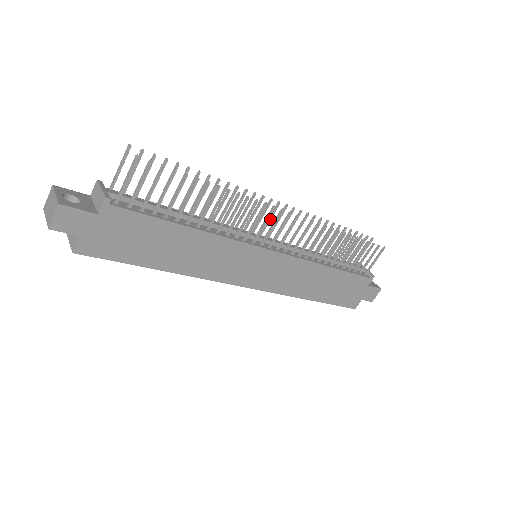
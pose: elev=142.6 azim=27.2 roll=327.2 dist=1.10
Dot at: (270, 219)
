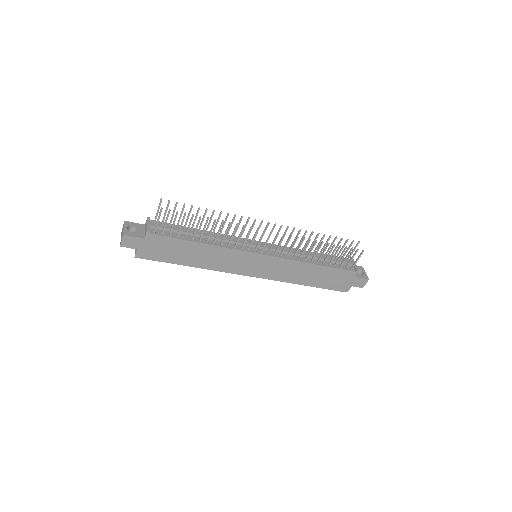
Dot at: (264, 233)
